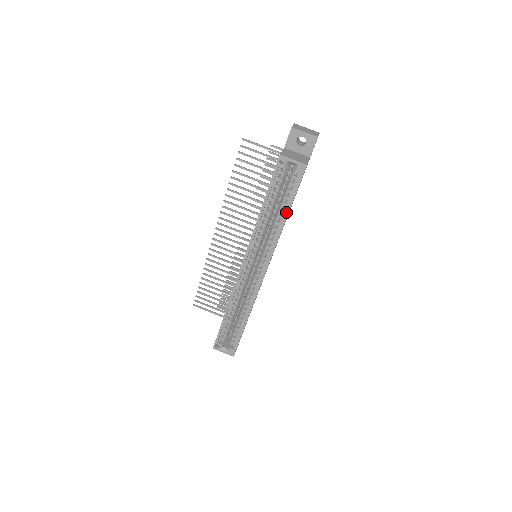
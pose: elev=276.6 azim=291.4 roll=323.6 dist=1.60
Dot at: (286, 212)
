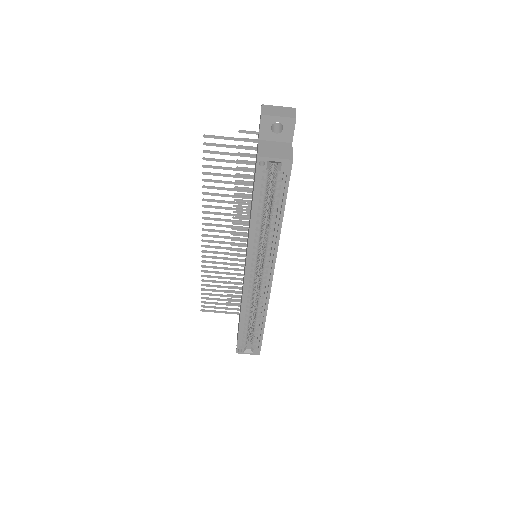
Dot at: (281, 214)
